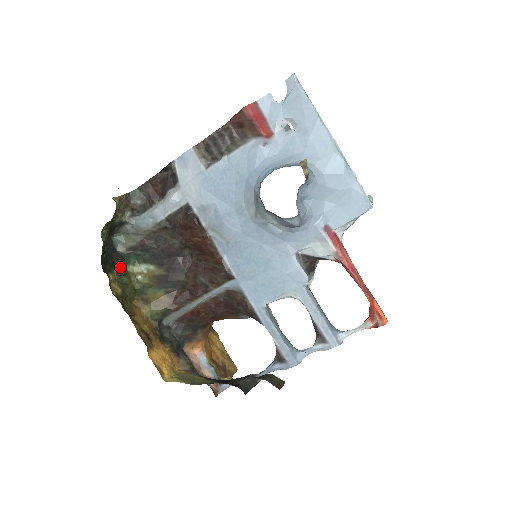
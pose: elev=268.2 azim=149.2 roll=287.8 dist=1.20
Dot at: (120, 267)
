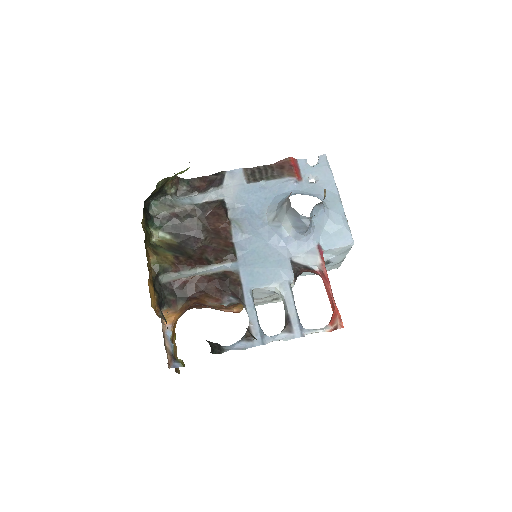
Dot at: (147, 222)
